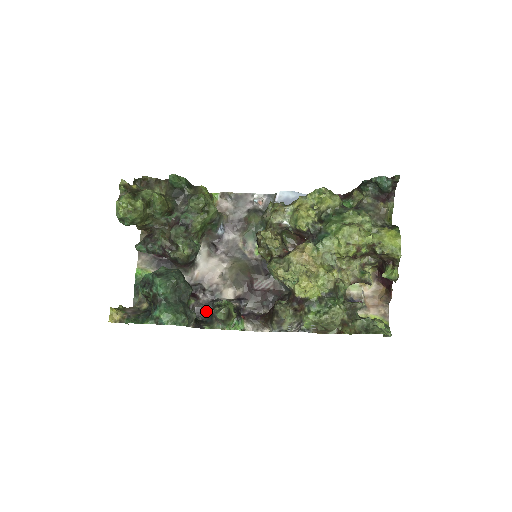
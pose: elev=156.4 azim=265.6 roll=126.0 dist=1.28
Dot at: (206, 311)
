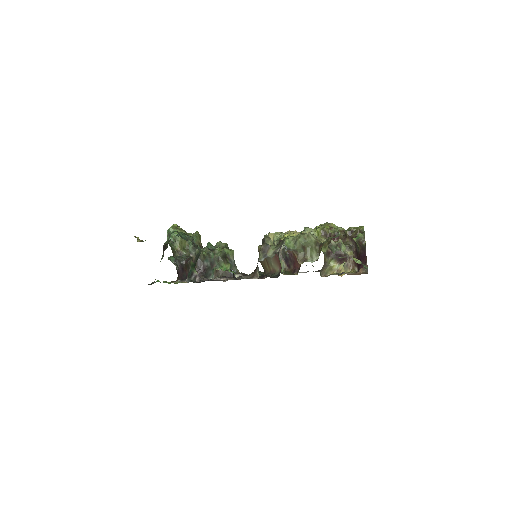
Dot at: occluded
